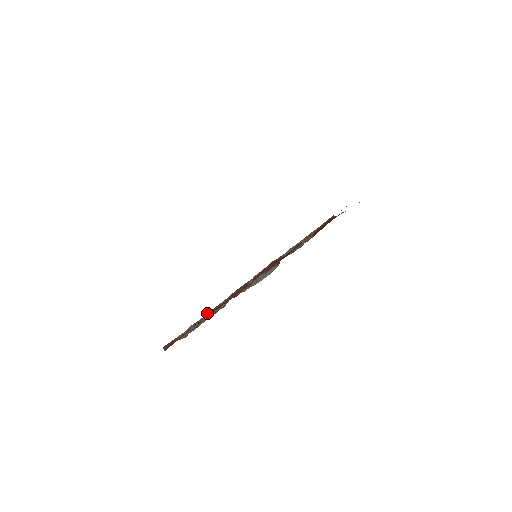
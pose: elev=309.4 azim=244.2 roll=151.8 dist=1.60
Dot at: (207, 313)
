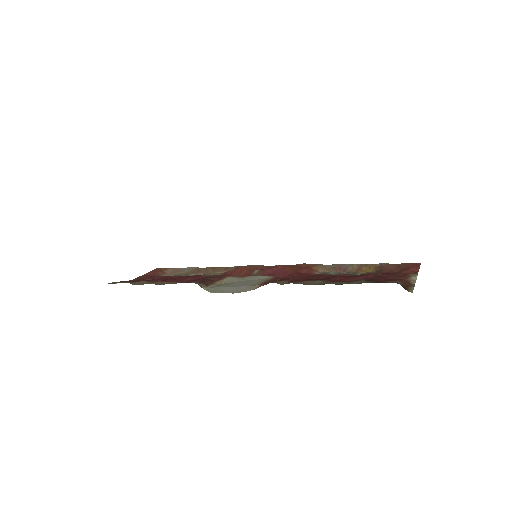
Dot at: occluded
